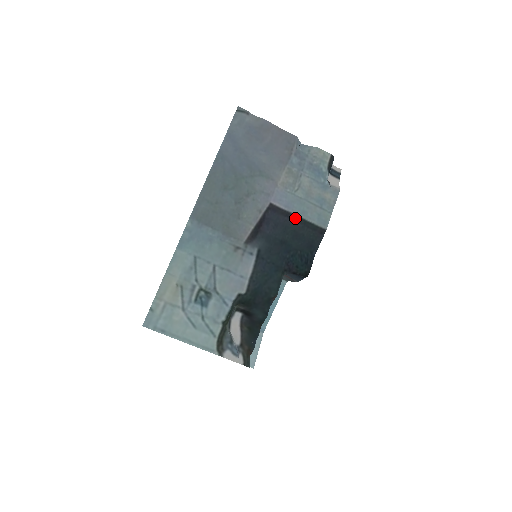
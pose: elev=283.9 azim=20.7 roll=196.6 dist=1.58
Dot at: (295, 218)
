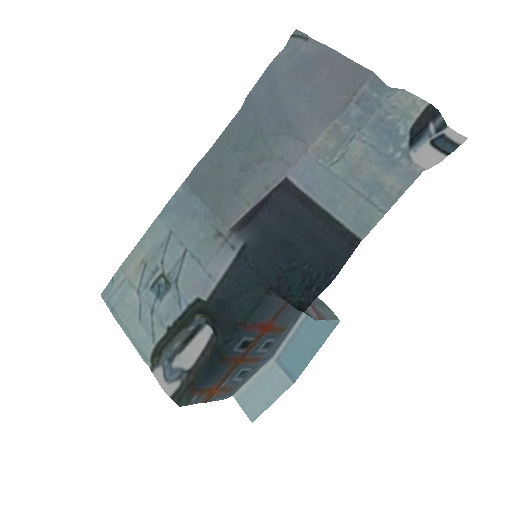
Dot at: (314, 208)
